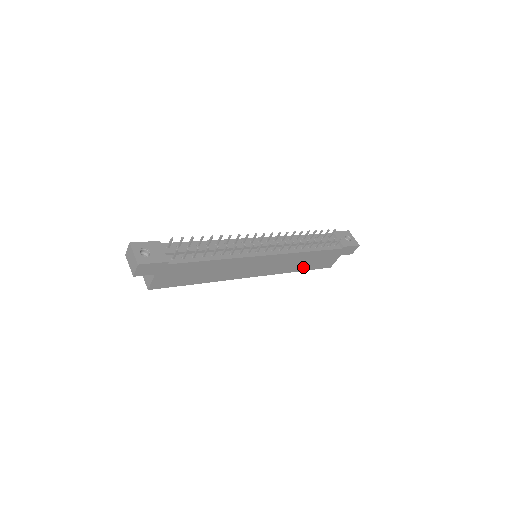
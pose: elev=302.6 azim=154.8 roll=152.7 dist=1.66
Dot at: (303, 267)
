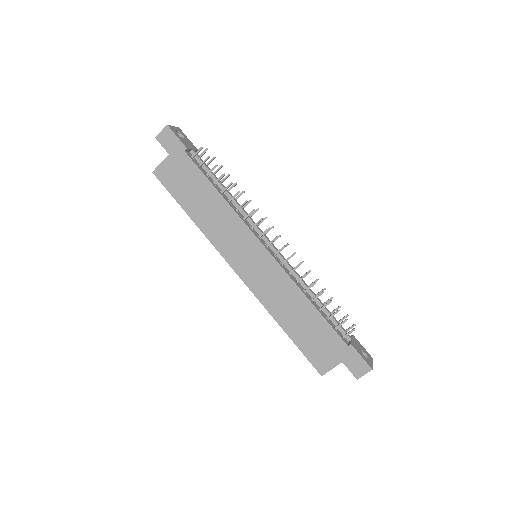
Dot at: (291, 327)
